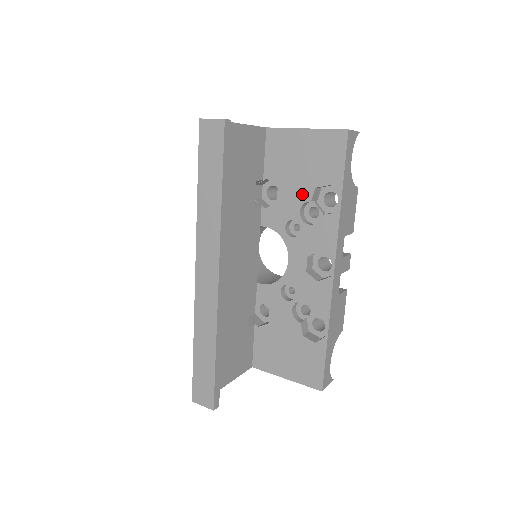
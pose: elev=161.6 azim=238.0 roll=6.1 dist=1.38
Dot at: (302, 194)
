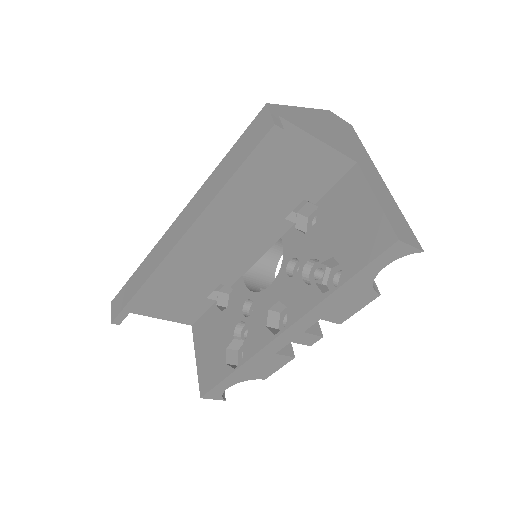
Dot at: (322, 249)
